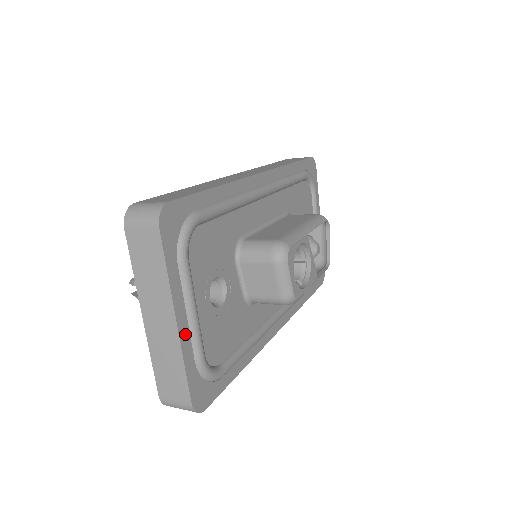
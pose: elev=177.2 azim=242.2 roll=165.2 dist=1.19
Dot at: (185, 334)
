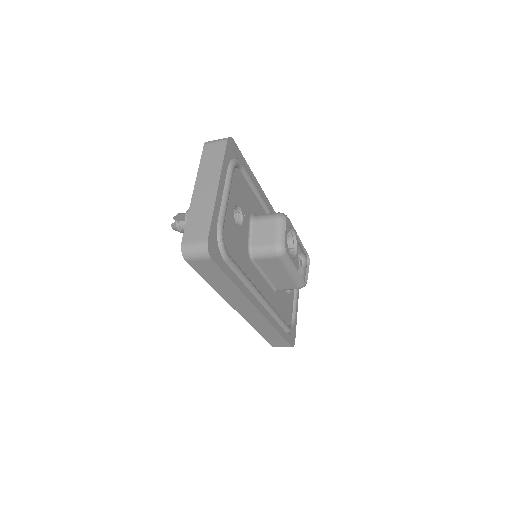
Dot at: (219, 200)
